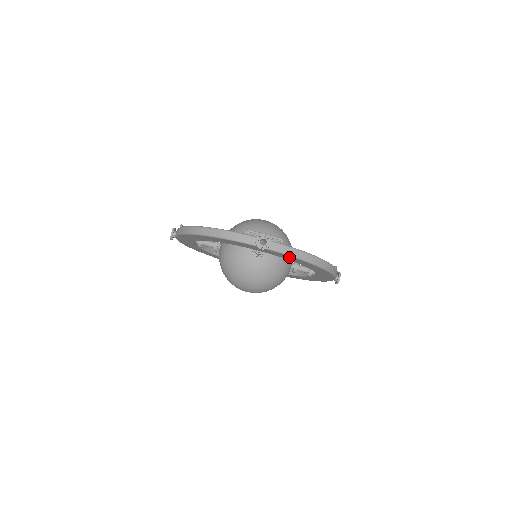
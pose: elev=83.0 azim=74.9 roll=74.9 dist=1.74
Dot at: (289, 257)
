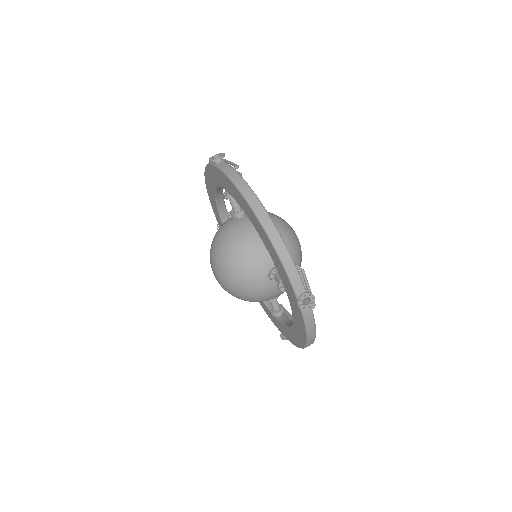
Dot at: (301, 323)
